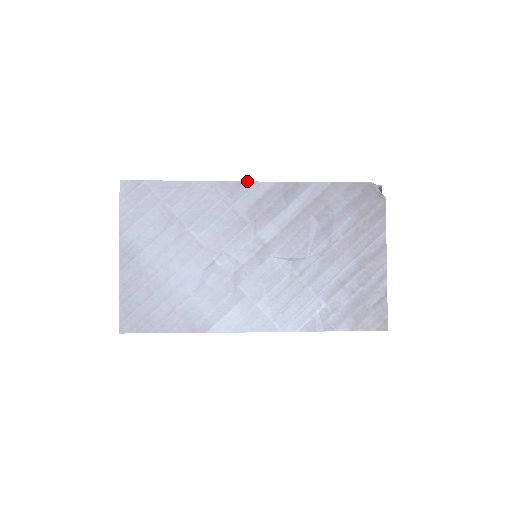
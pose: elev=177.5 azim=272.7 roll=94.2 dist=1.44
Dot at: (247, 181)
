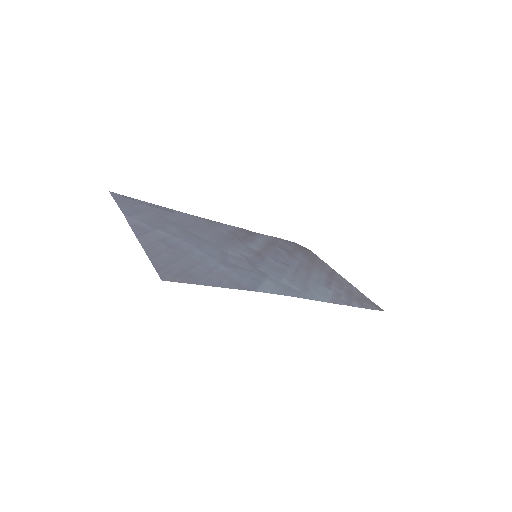
Dot at: (217, 222)
